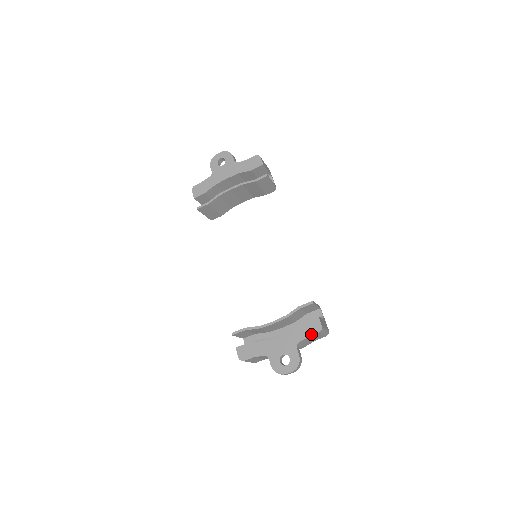
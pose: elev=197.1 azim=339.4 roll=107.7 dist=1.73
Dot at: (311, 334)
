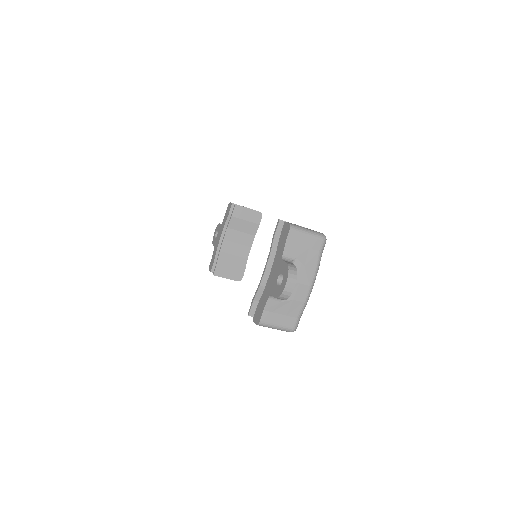
Dot at: (286, 238)
